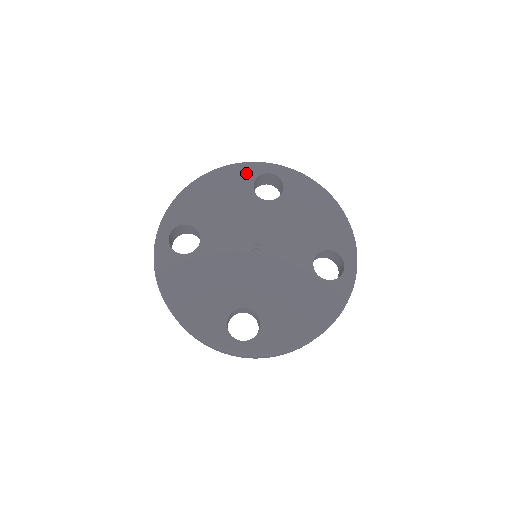
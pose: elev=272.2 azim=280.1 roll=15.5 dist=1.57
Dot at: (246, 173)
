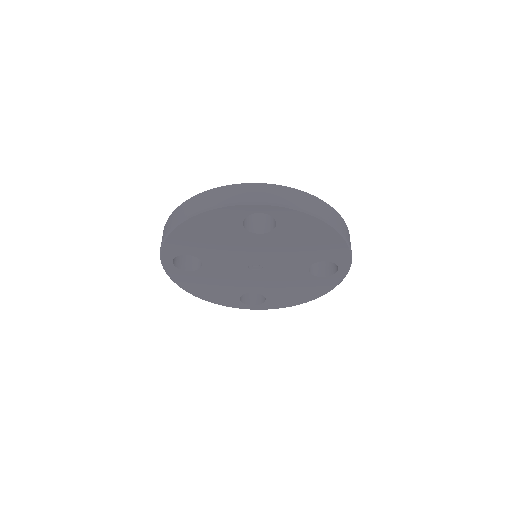
Dot at: (232, 215)
